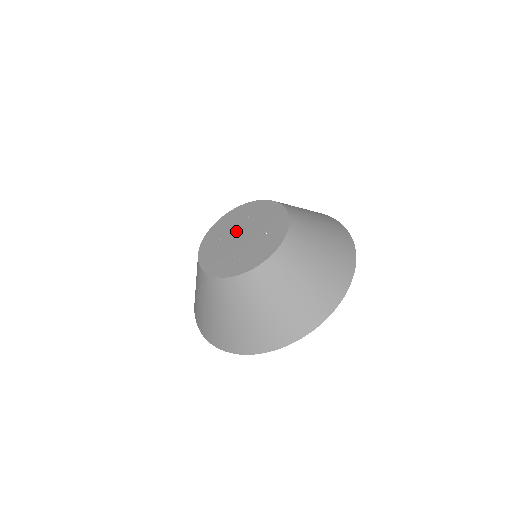
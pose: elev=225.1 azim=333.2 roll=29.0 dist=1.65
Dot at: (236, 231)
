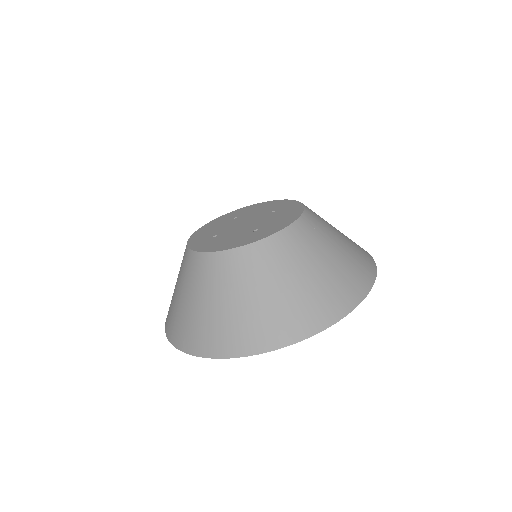
Dot at: (250, 217)
